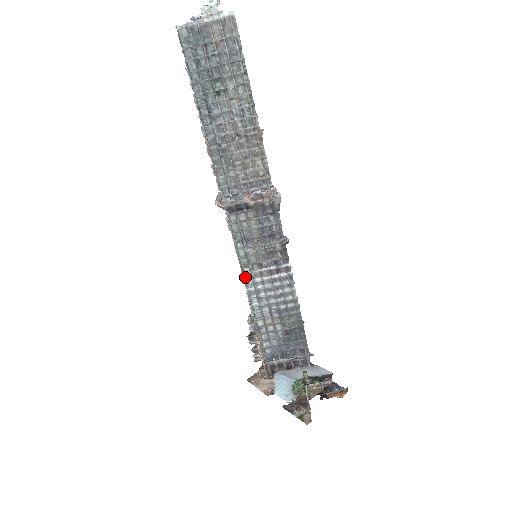
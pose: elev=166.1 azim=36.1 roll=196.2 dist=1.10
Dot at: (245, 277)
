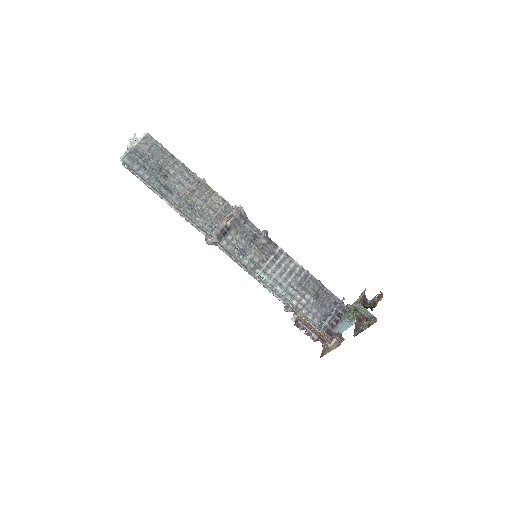
Dot at: (260, 277)
